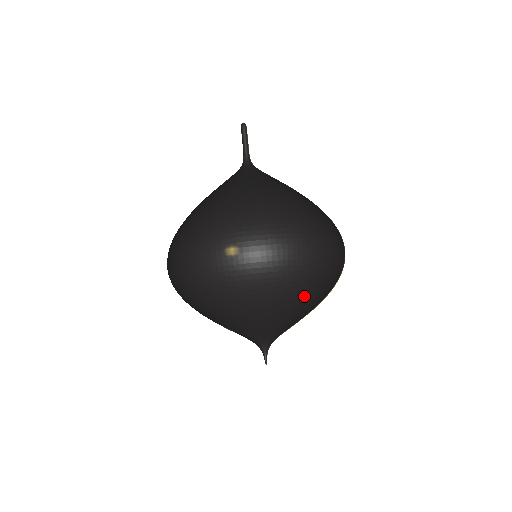
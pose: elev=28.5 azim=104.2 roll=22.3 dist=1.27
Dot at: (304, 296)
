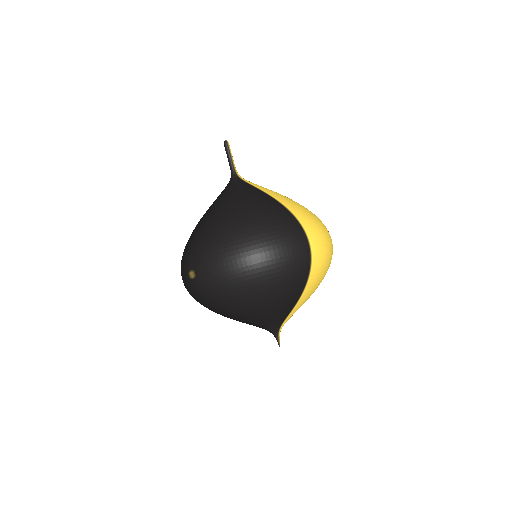
Dot at: (263, 298)
